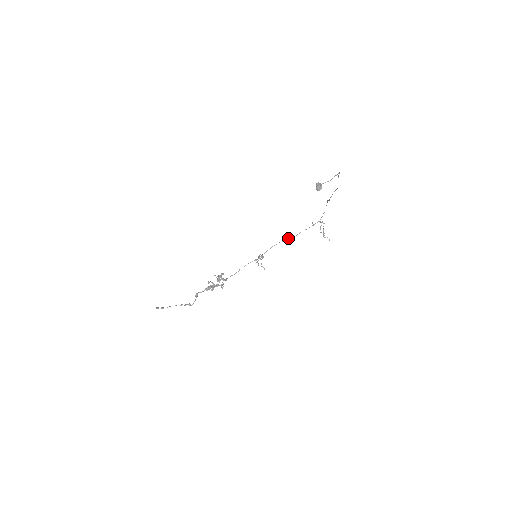
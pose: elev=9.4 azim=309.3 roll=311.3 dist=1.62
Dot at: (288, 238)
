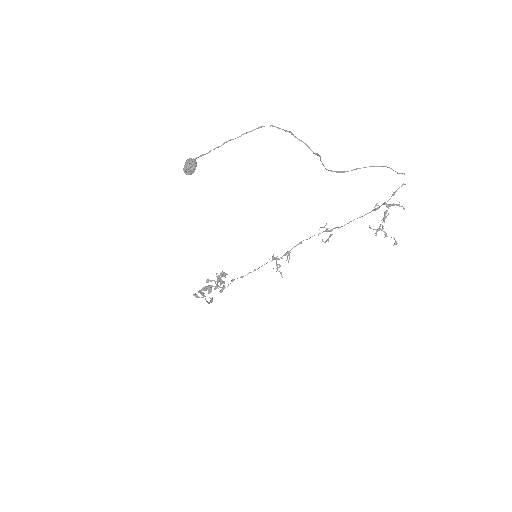
Dot at: (326, 230)
